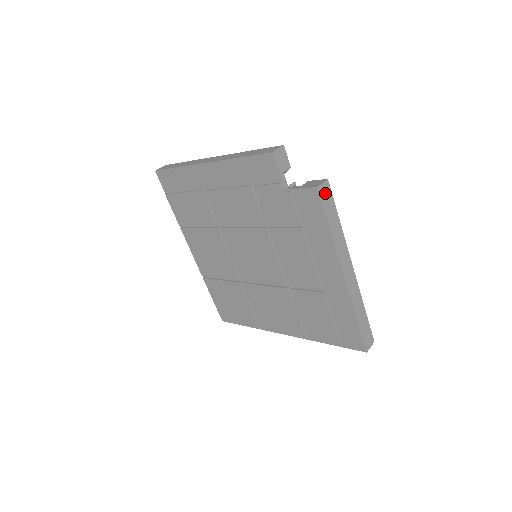
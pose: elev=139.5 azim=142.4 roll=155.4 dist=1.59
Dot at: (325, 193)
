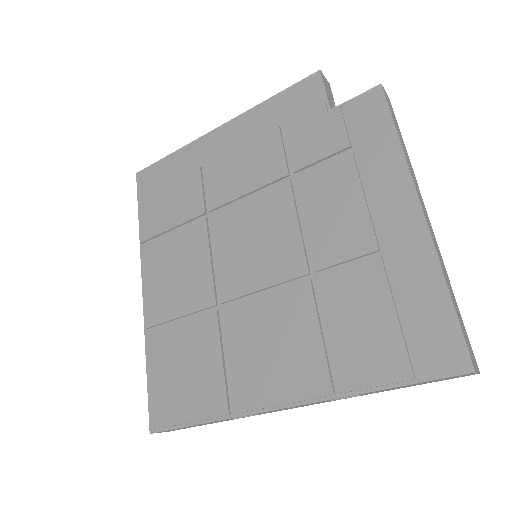
Dot at: (388, 102)
